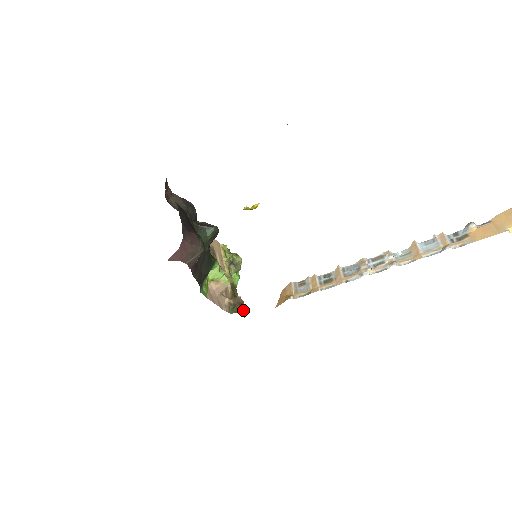
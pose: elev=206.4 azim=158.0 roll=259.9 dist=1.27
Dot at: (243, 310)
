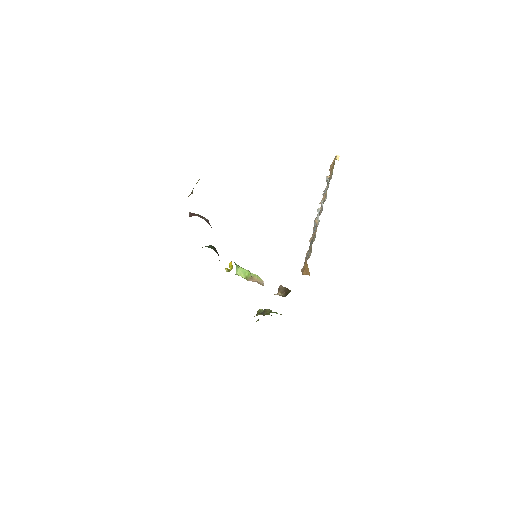
Dot at: occluded
